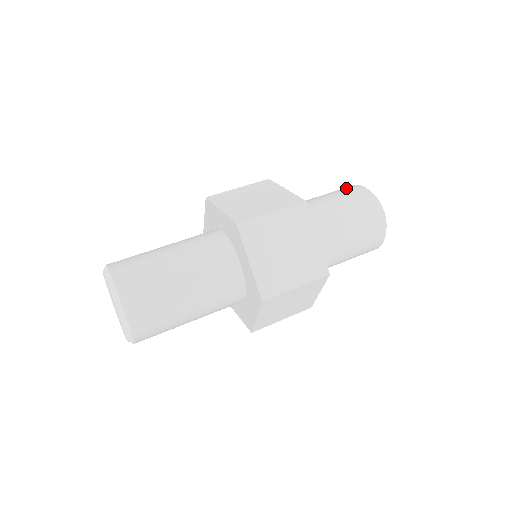
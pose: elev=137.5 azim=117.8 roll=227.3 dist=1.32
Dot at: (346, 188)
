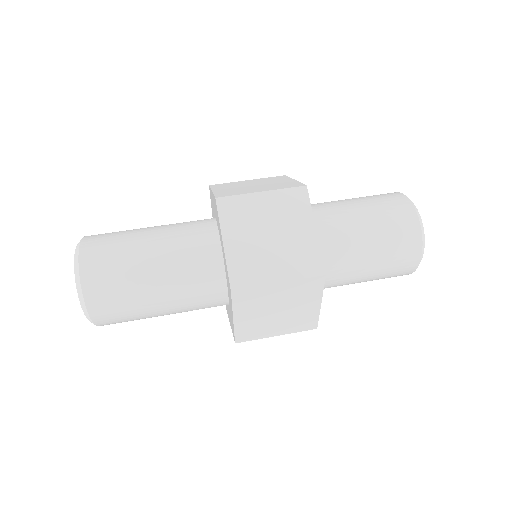
Dot at: (399, 212)
